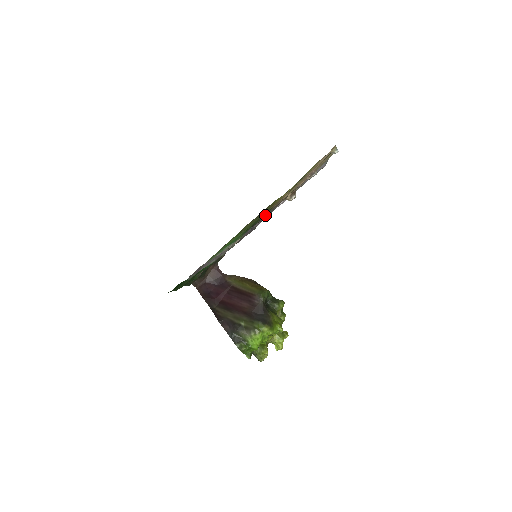
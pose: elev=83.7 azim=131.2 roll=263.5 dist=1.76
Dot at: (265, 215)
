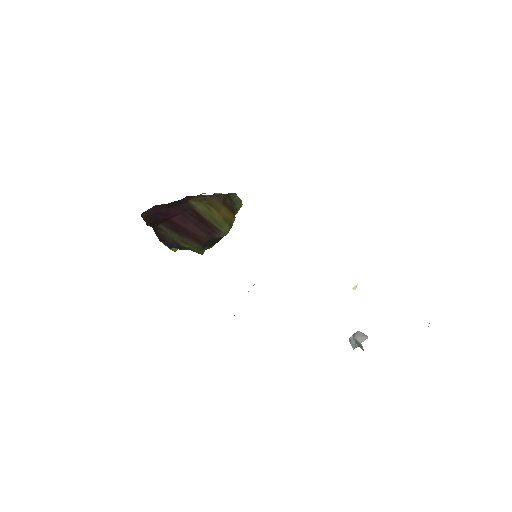
Dot at: occluded
